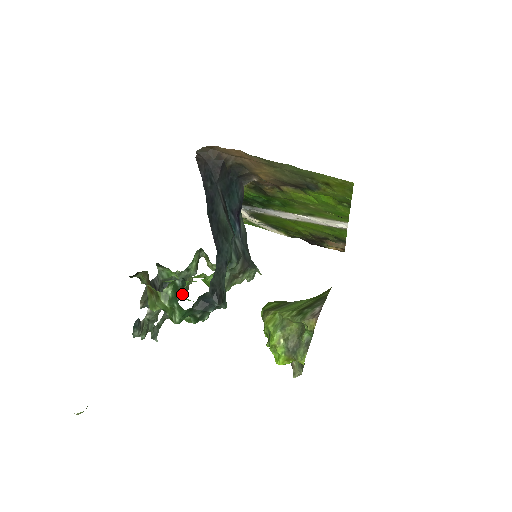
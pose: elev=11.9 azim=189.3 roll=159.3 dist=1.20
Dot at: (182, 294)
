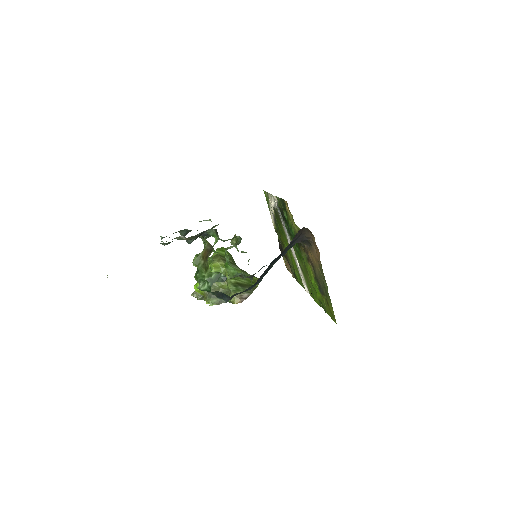
Dot at: occluded
